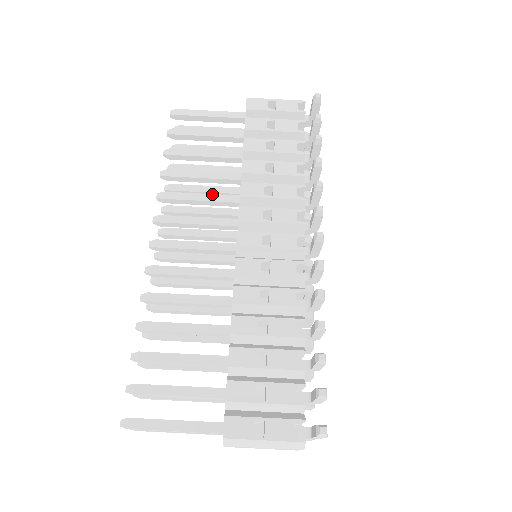
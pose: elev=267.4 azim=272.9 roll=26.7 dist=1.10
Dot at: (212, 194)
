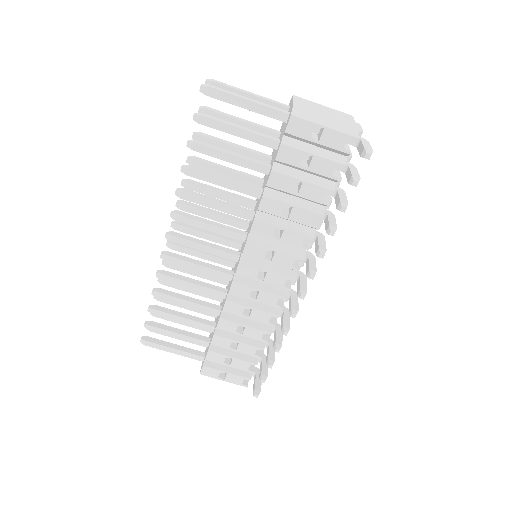
Dot at: (228, 206)
